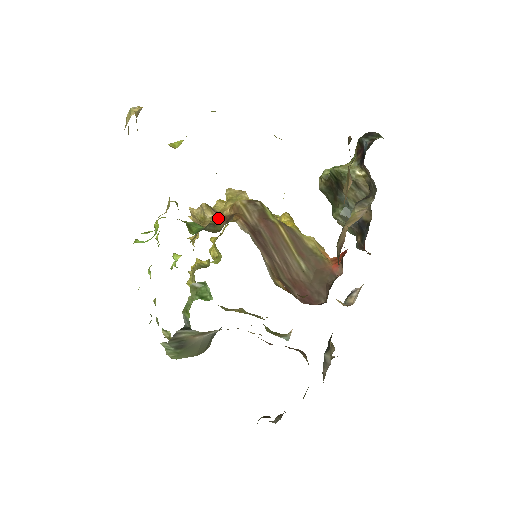
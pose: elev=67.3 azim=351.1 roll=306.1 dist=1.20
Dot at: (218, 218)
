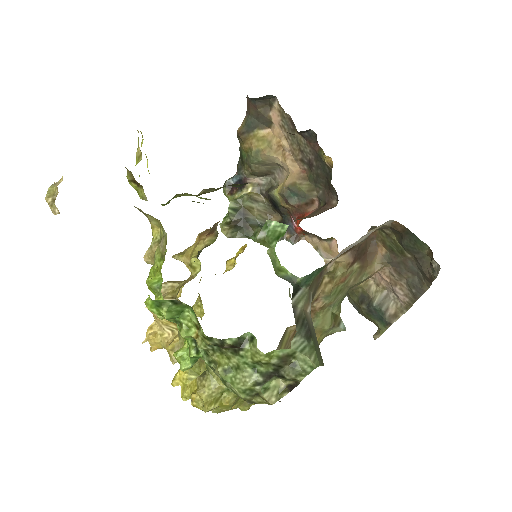
Dot at: (198, 250)
